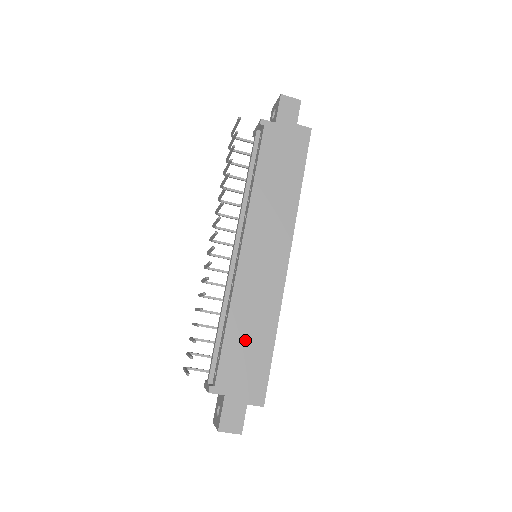
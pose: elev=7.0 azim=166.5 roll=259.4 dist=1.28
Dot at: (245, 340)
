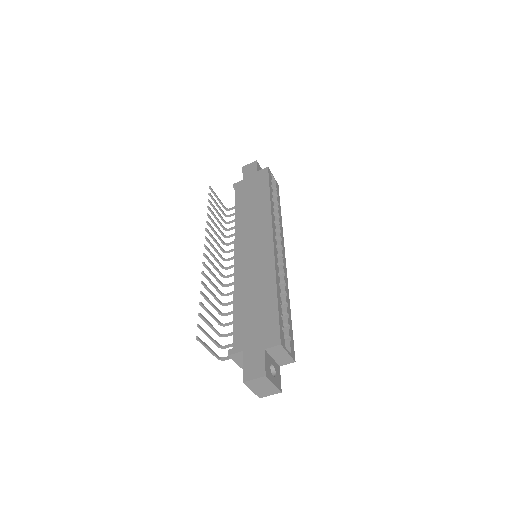
Dot at: (251, 304)
